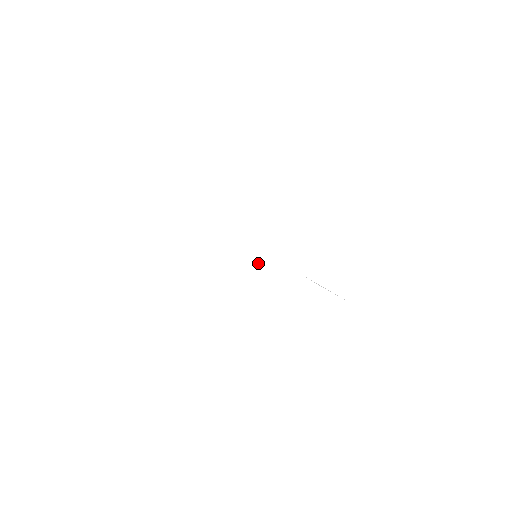
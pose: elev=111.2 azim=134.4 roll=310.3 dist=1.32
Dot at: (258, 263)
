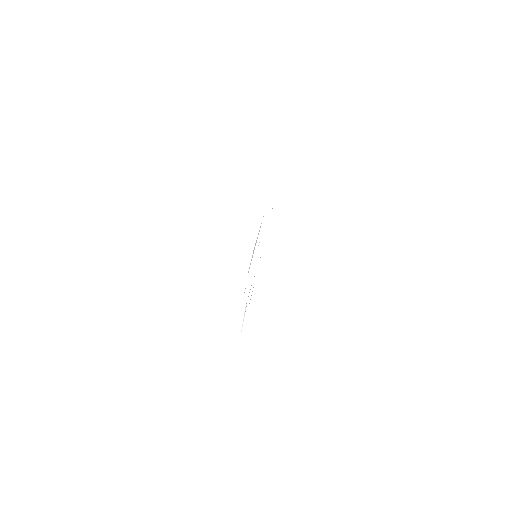
Dot at: (255, 260)
